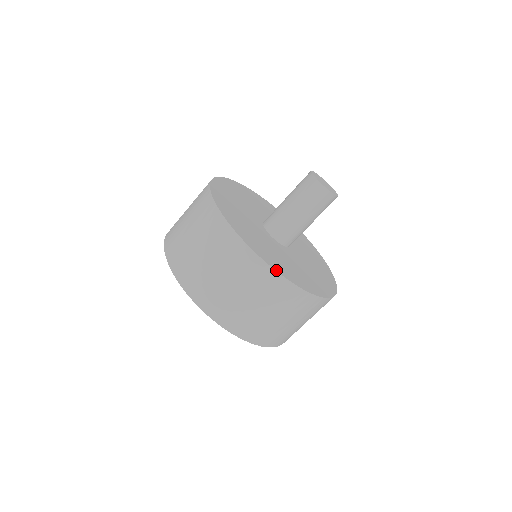
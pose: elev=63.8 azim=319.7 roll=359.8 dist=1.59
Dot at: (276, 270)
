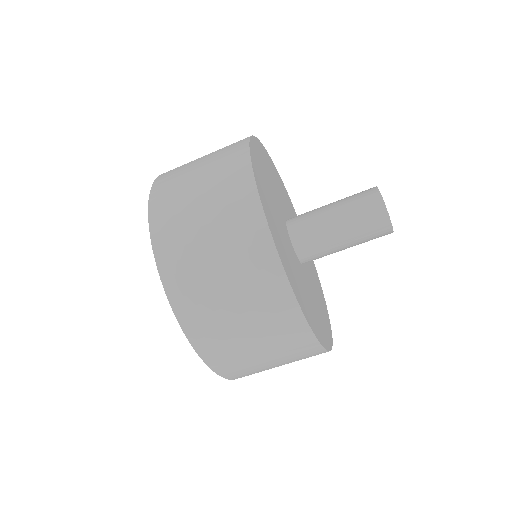
Dot at: (270, 229)
